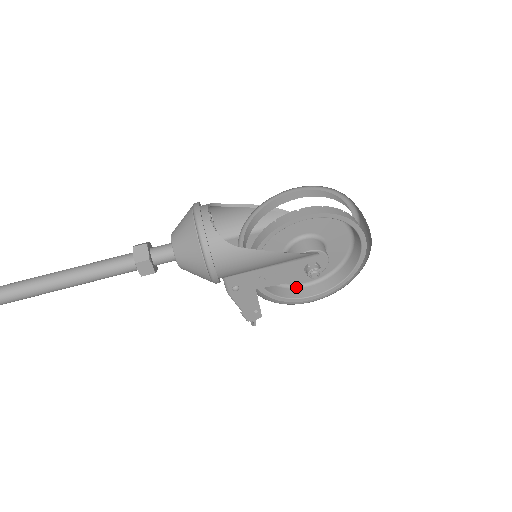
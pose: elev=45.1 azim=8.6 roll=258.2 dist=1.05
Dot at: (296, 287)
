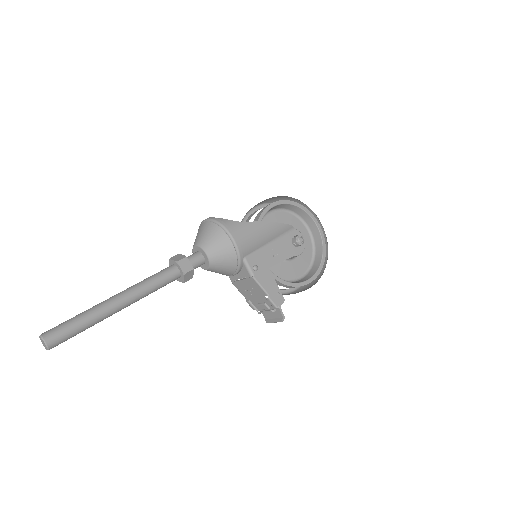
Dot at: (295, 281)
